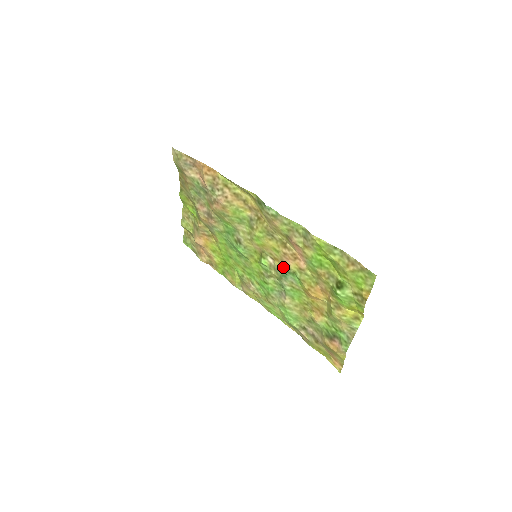
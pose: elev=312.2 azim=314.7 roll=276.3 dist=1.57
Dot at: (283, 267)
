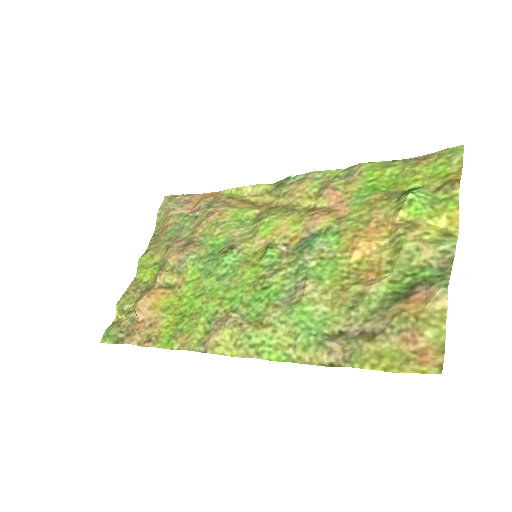
Dot at: (306, 238)
